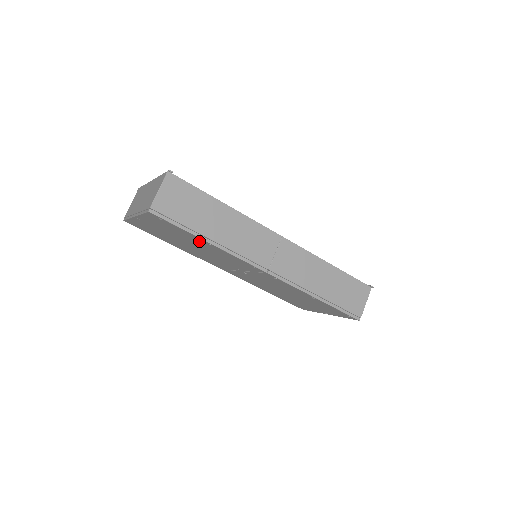
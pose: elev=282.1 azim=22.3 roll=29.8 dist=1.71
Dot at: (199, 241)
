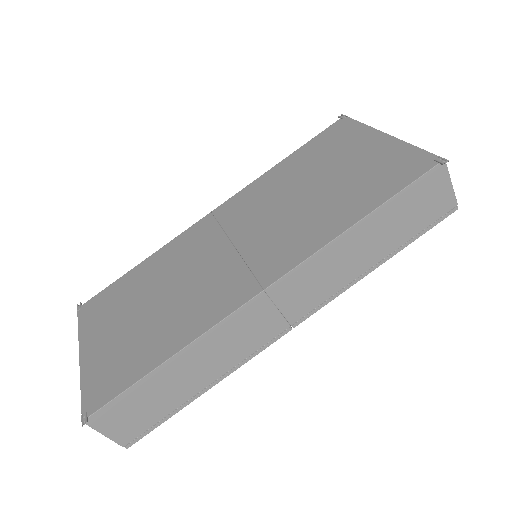
Dot at: occluded
